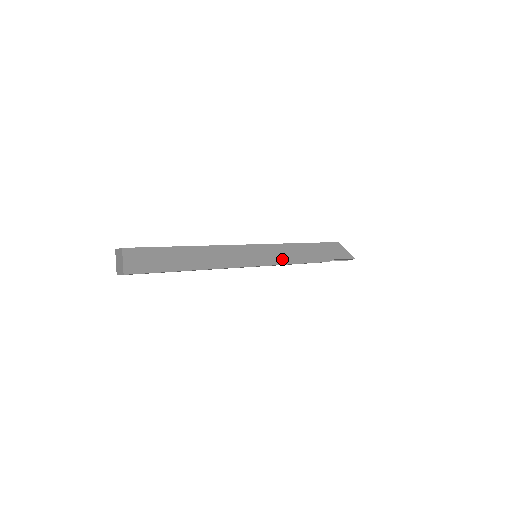
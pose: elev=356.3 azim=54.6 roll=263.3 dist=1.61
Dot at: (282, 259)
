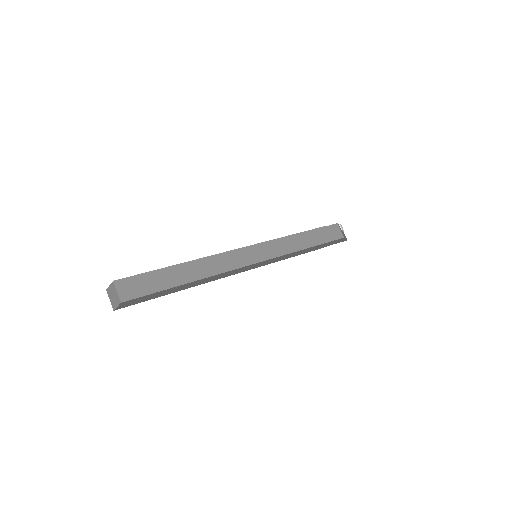
Dot at: (278, 260)
